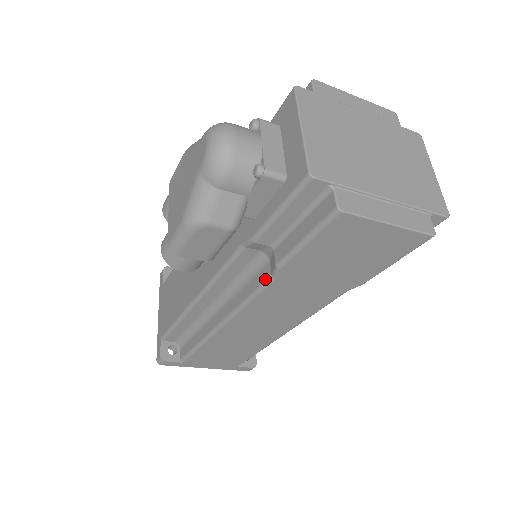
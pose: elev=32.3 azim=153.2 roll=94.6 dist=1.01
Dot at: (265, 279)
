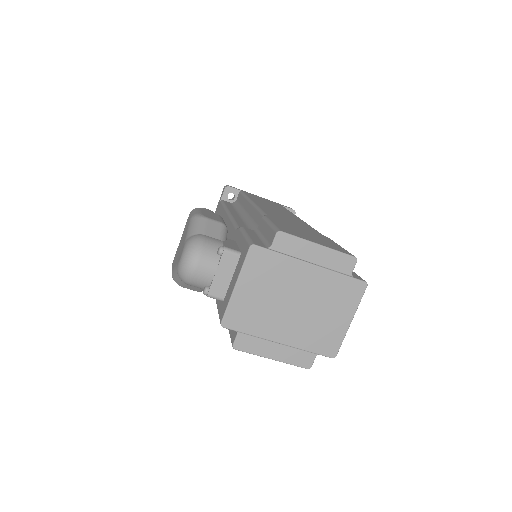
Dot at: occluded
